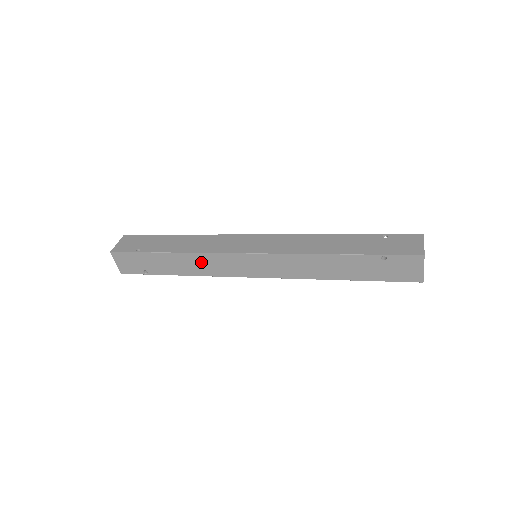
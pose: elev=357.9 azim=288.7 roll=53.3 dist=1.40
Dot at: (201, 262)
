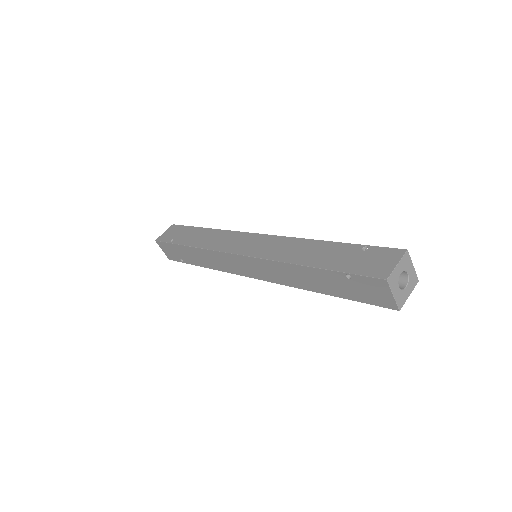
Dot at: (211, 258)
